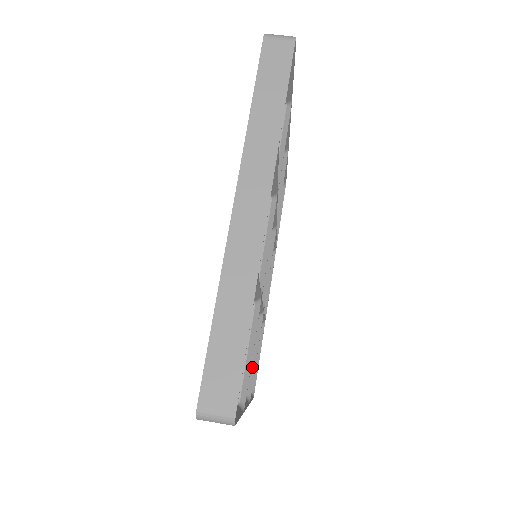
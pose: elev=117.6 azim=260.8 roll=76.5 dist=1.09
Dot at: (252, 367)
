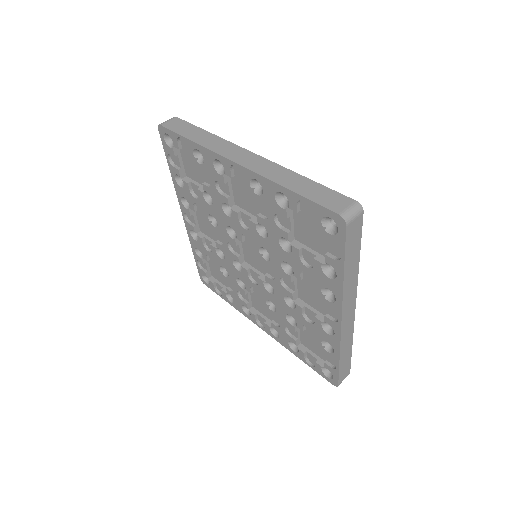
Dot at: occluded
